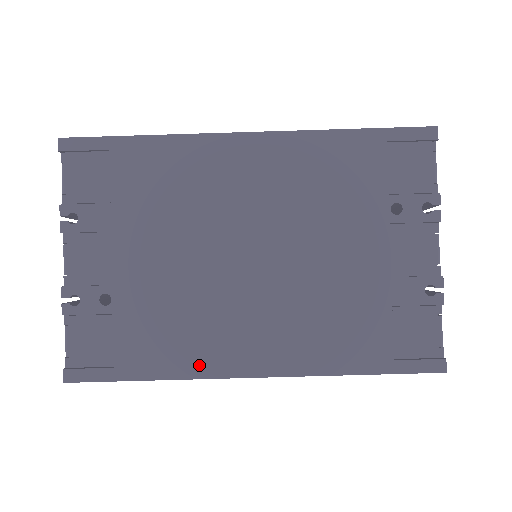
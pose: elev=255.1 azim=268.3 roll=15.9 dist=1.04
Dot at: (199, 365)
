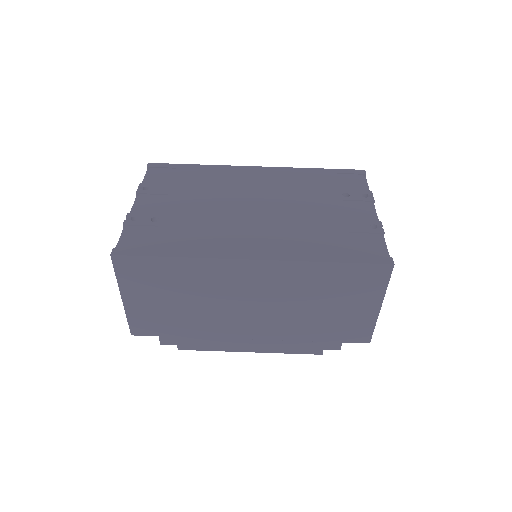
Dot at: (212, 251)
